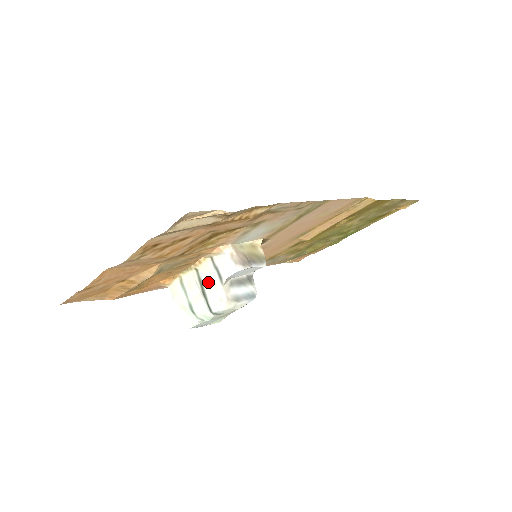
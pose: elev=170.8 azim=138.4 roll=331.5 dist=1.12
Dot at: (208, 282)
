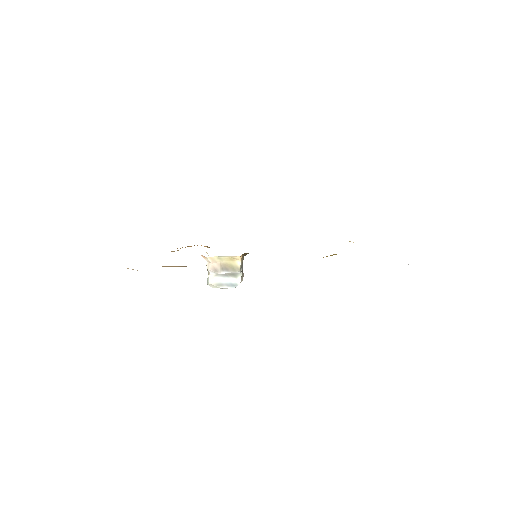
Dot at: occluded
